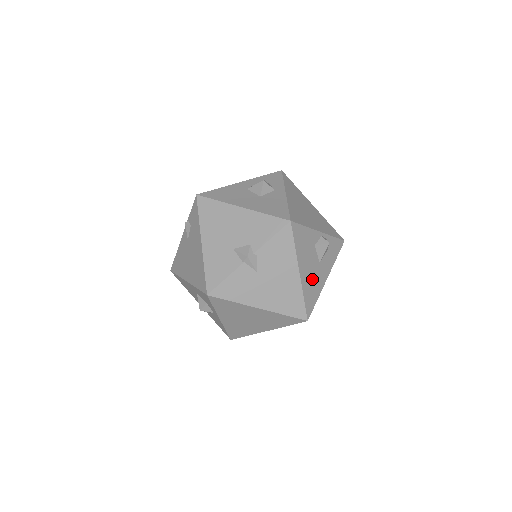
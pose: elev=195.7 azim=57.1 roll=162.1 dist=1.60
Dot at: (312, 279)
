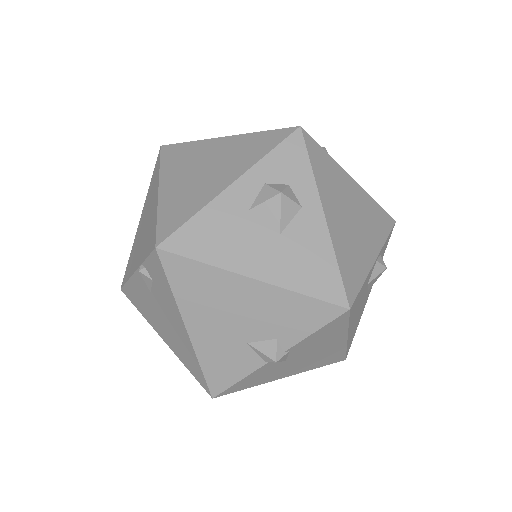
Dot at: (357, 319)
